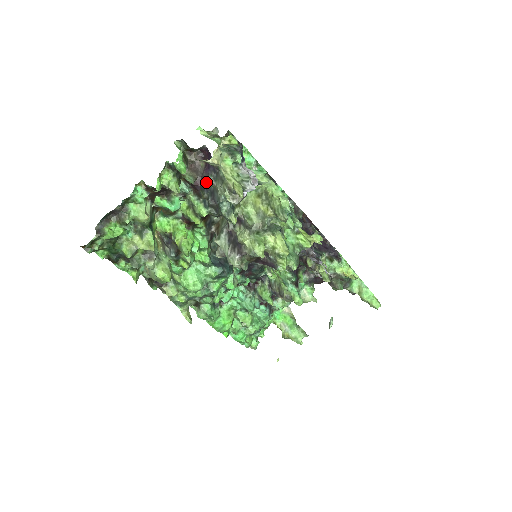
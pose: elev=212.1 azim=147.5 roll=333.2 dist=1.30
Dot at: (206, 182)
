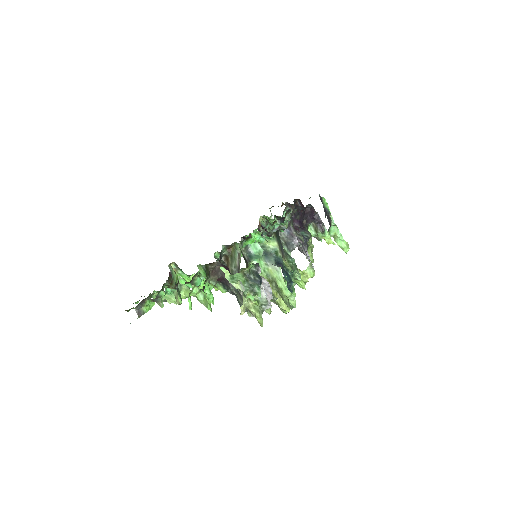
Dot at: (226, 283)
